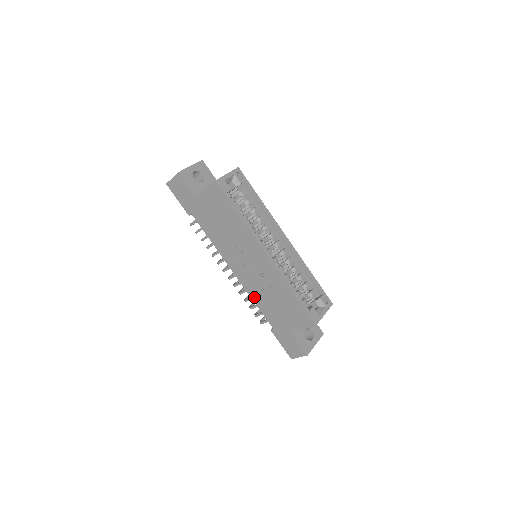
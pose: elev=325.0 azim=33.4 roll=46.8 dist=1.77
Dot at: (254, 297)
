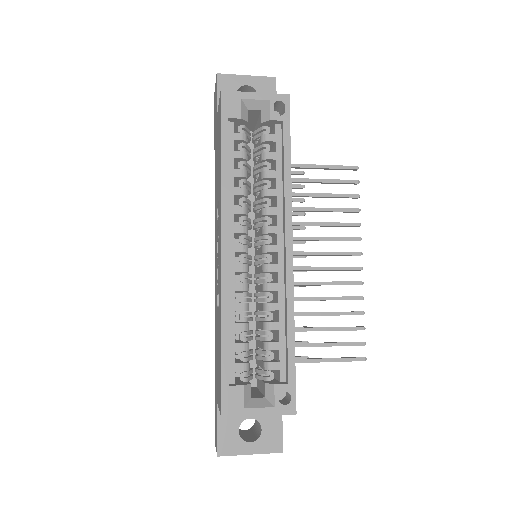
Dot at: (215, 312)
